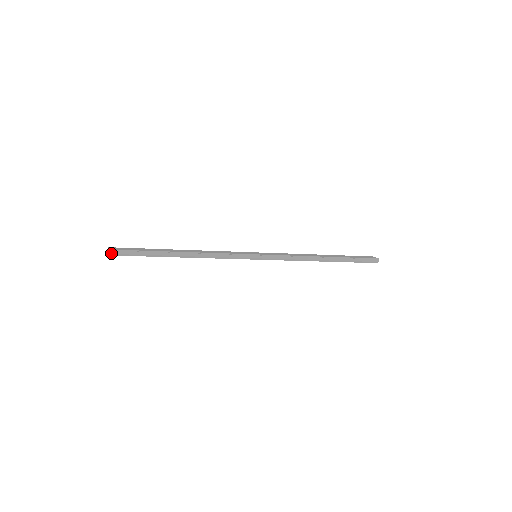
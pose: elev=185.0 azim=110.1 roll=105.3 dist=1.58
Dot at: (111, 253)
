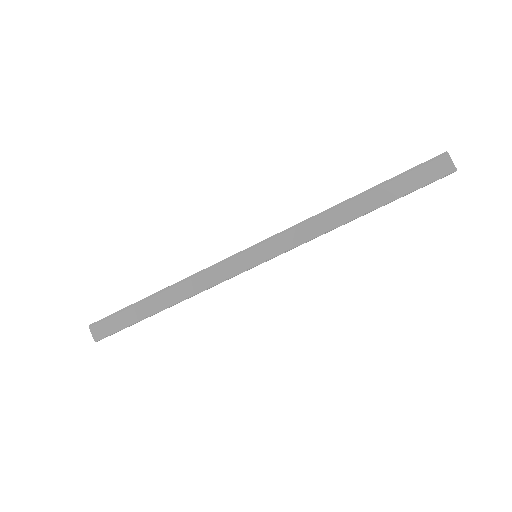
Dot at: (92, 324)
